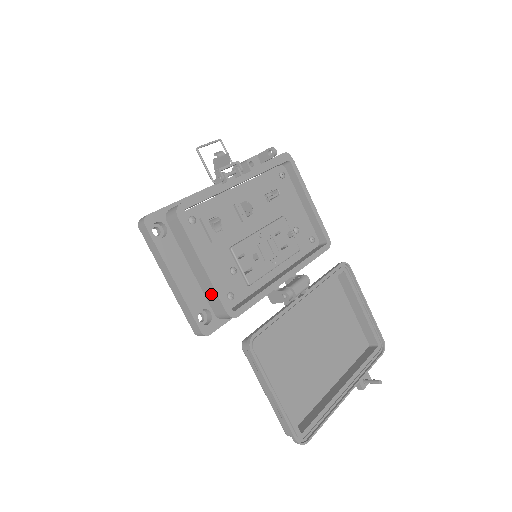
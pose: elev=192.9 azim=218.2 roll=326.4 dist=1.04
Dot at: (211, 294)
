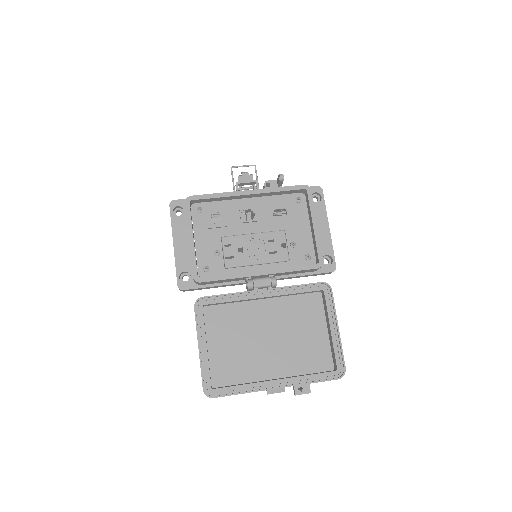
Dot at: (191, 261)
